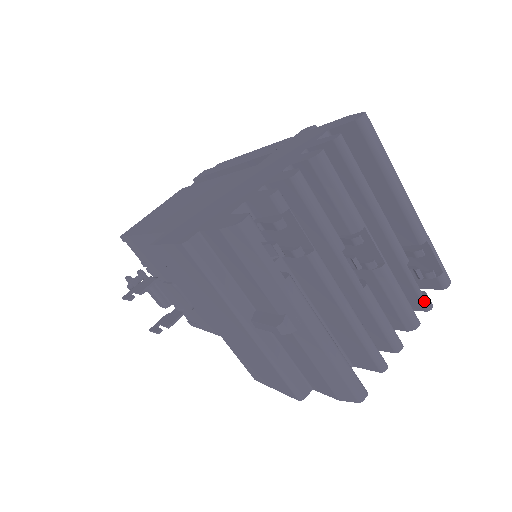
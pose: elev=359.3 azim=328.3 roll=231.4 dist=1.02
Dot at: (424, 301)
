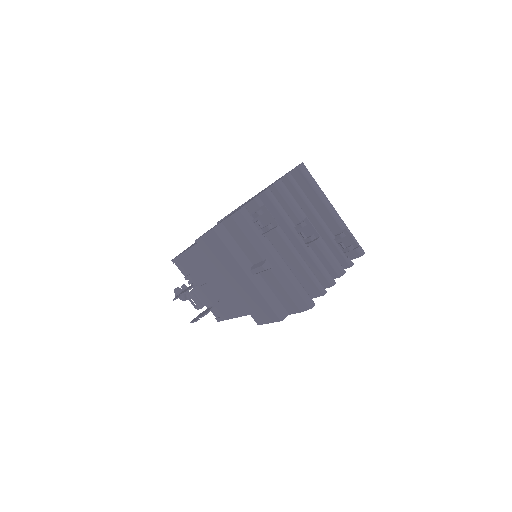
Dot at: (347, 261)
